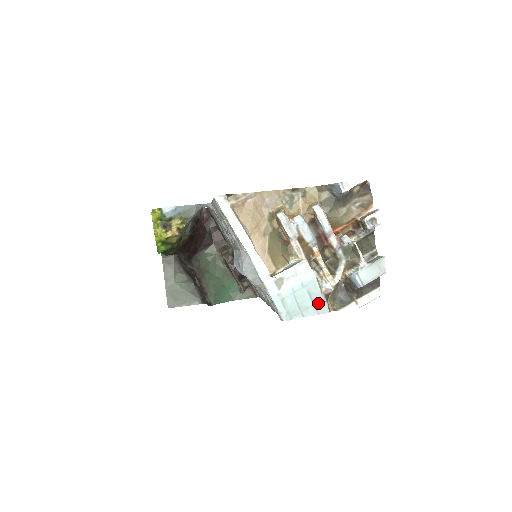
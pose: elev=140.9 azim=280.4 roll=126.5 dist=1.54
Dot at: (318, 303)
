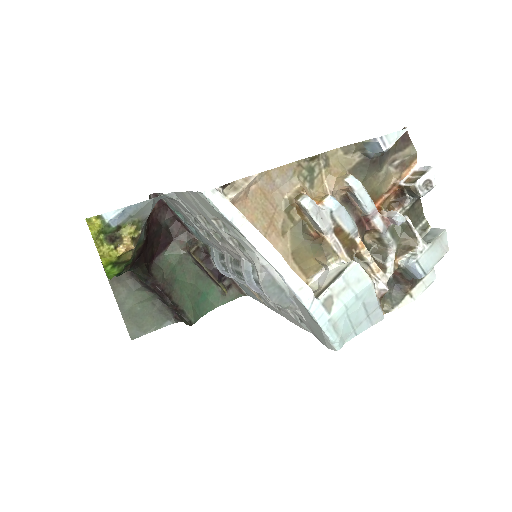
Dot at: (372, 312)
